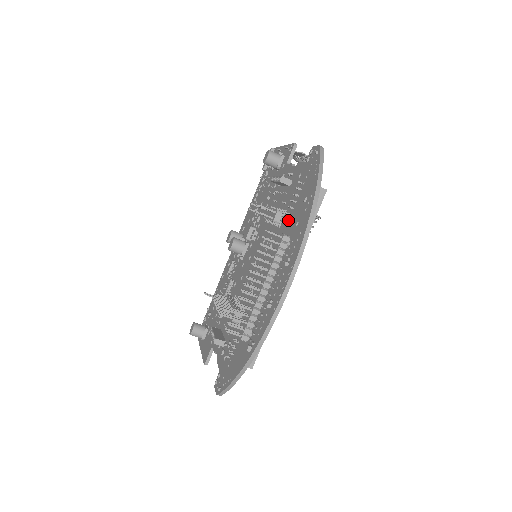
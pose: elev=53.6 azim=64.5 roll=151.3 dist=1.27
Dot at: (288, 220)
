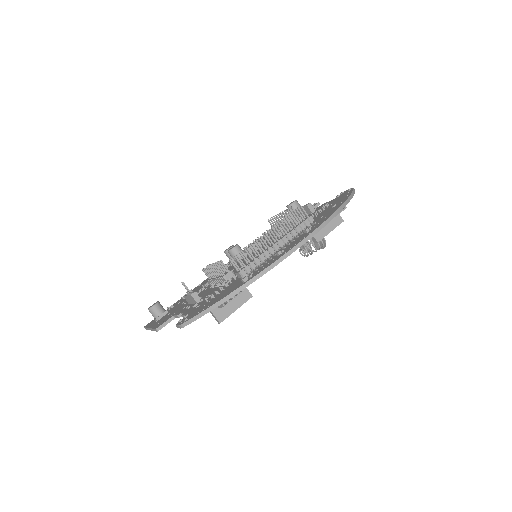
Dot at: occluded
